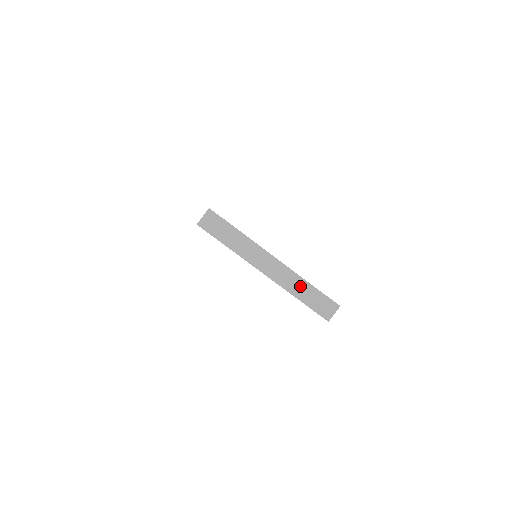
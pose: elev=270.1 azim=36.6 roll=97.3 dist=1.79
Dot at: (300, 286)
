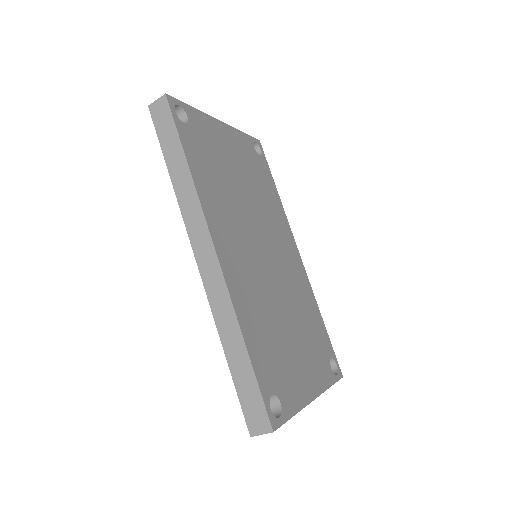
Dot at: occluded
